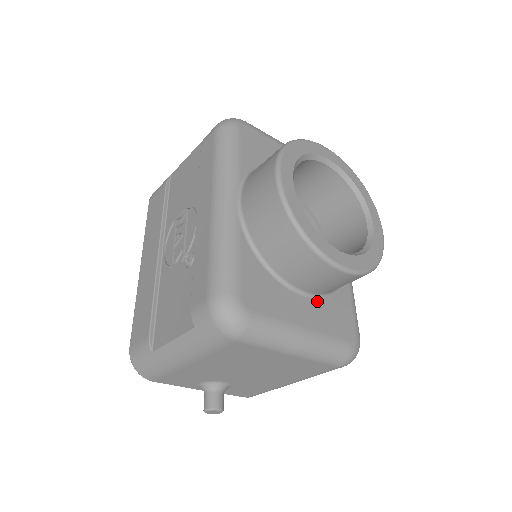
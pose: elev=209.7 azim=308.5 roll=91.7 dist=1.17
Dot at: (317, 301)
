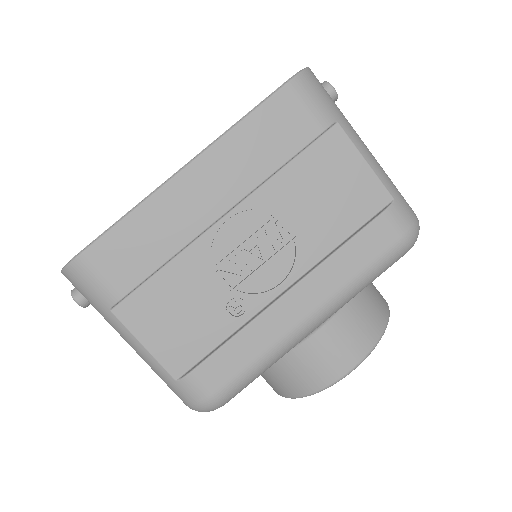
Dot at: occluded
